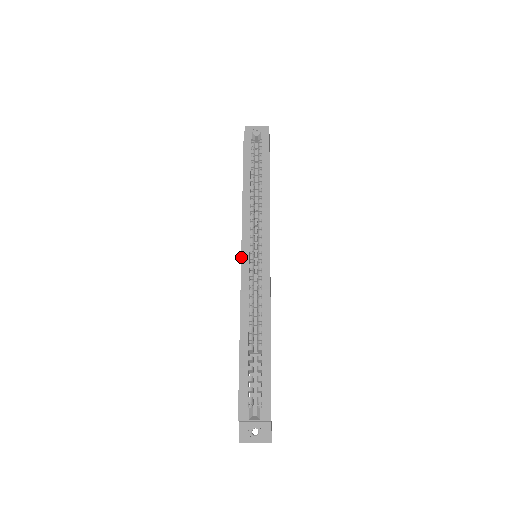
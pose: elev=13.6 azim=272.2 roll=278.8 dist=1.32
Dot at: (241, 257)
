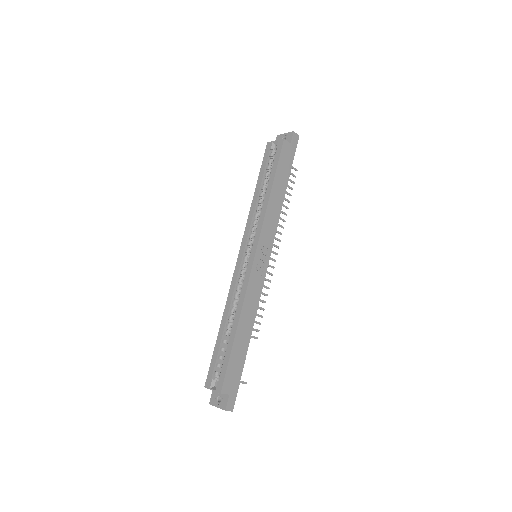
Dot at: (237, 258)
